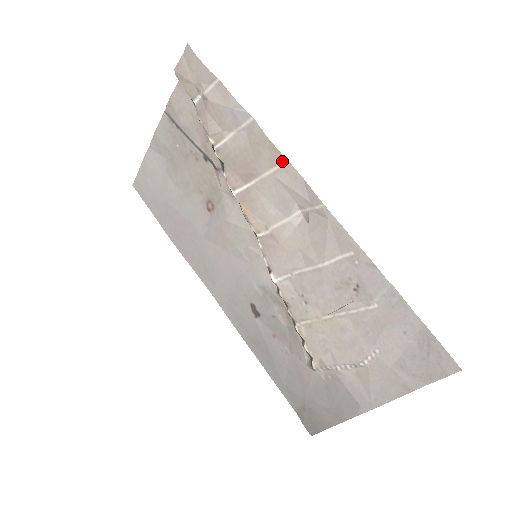
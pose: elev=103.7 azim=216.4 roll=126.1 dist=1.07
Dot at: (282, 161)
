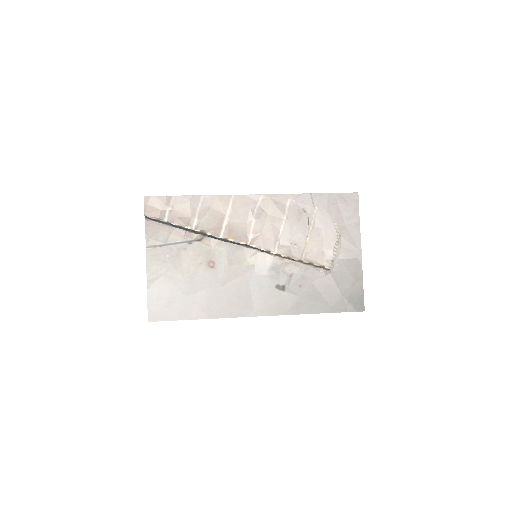
Dot at: (231, 198)
